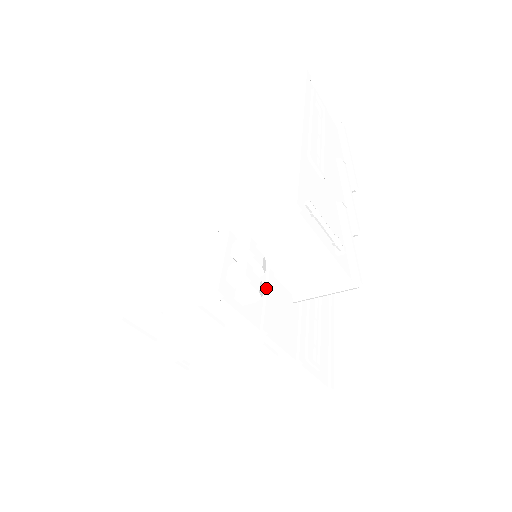
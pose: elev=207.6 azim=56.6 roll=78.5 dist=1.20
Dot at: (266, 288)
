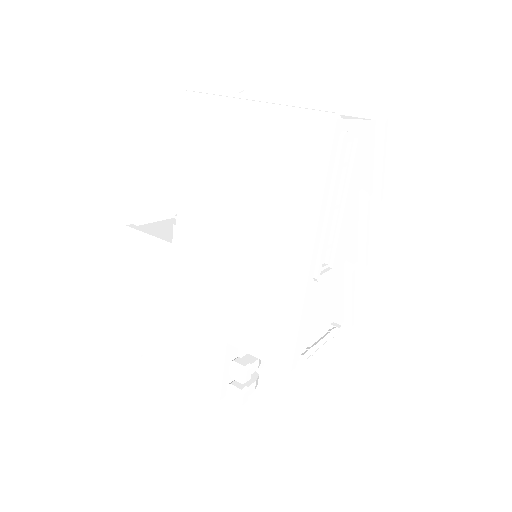
Dot at: occluded
